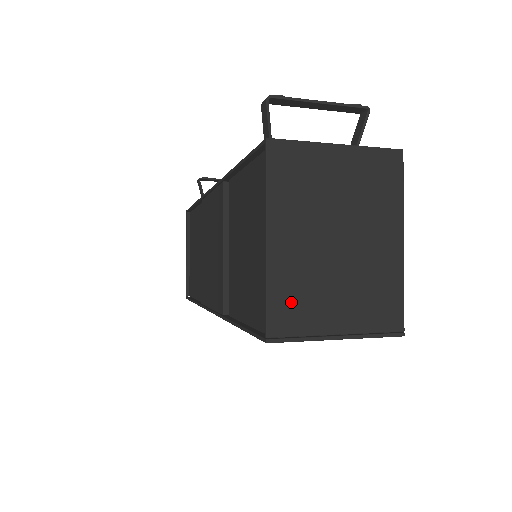
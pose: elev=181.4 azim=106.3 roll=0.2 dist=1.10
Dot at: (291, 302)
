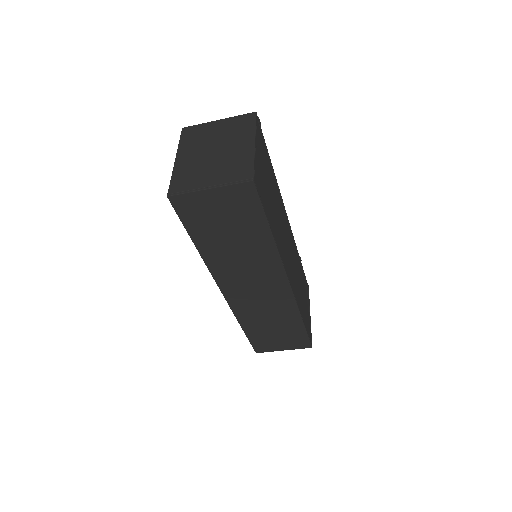
Dot at: (184, 179)
